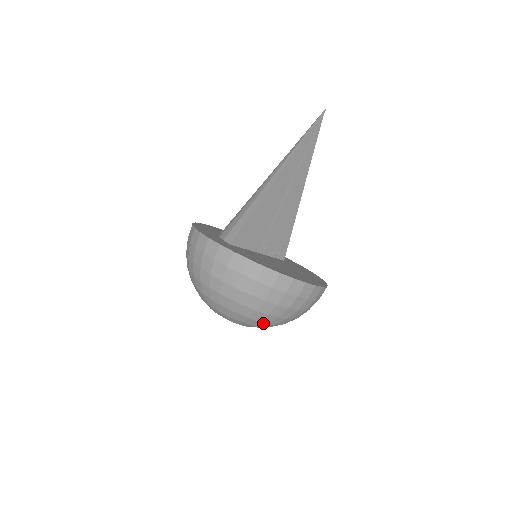
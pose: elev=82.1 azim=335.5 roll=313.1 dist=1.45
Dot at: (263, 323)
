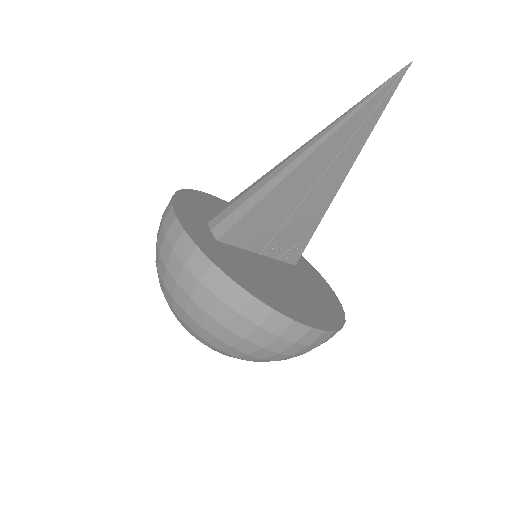
Dot at: (241, 358)
